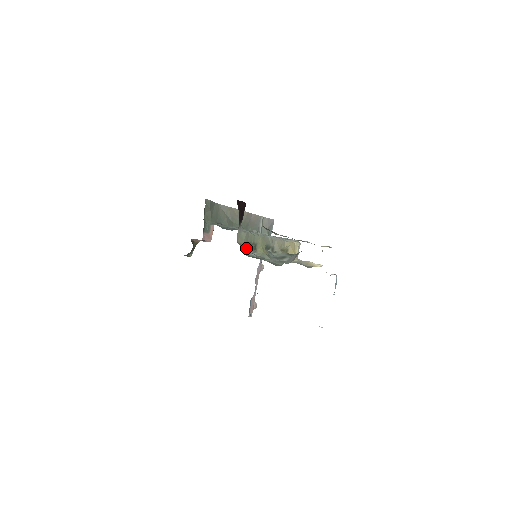
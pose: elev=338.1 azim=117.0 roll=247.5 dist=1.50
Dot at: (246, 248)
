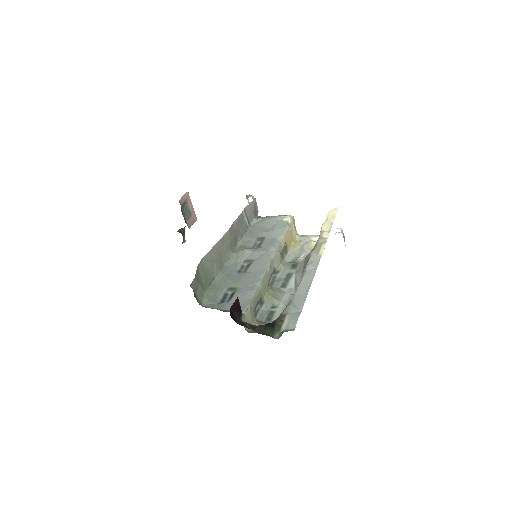
Dot at: (256, 324)
